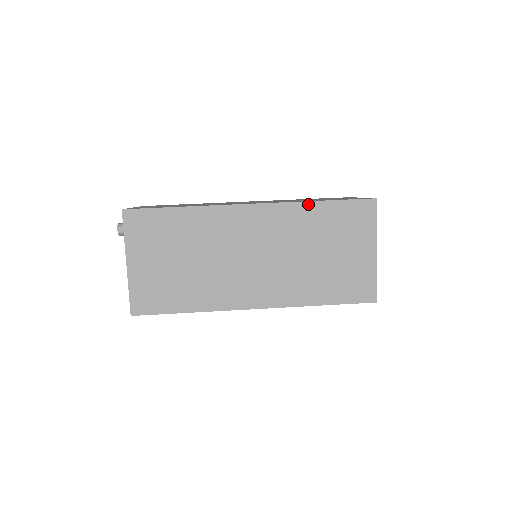
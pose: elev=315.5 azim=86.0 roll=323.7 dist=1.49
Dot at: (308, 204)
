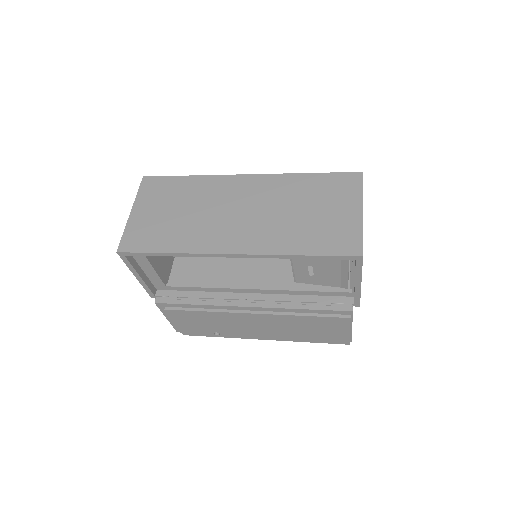
Dot at: (297, 175)
